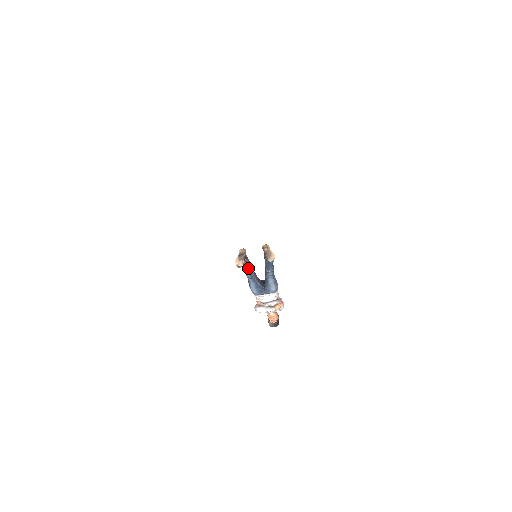
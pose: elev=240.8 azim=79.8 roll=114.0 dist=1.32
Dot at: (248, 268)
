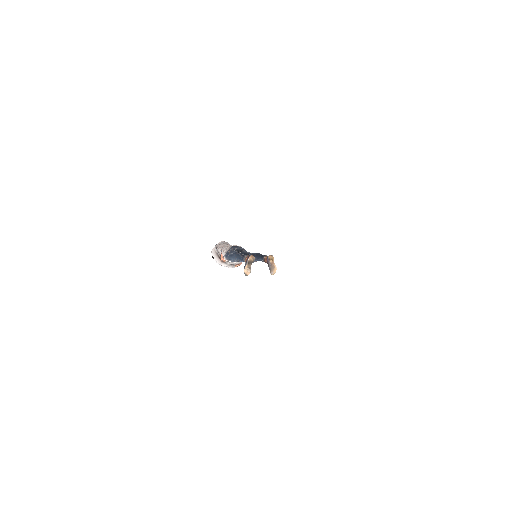
Dot at: occluded
